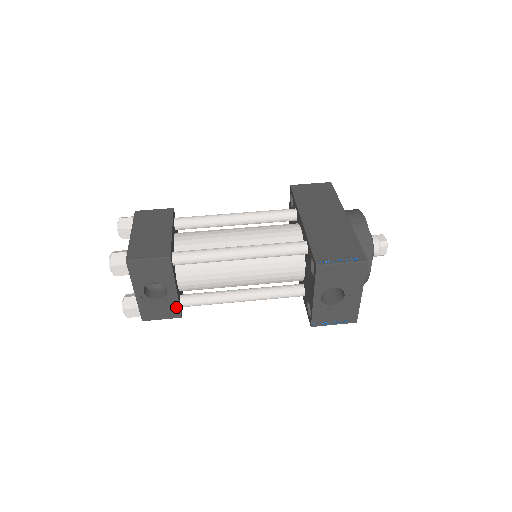
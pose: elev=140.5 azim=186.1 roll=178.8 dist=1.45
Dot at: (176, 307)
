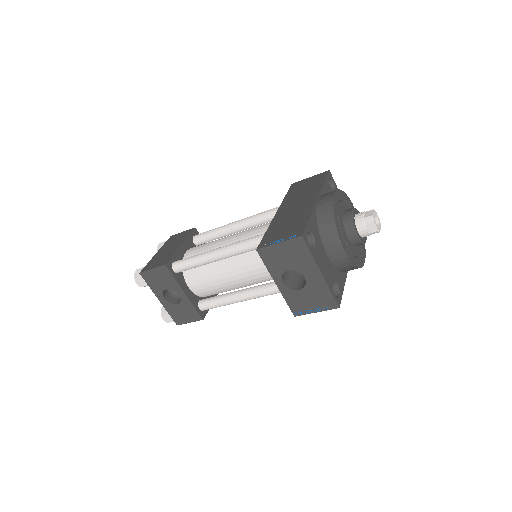
Dot at: (194, 310)
